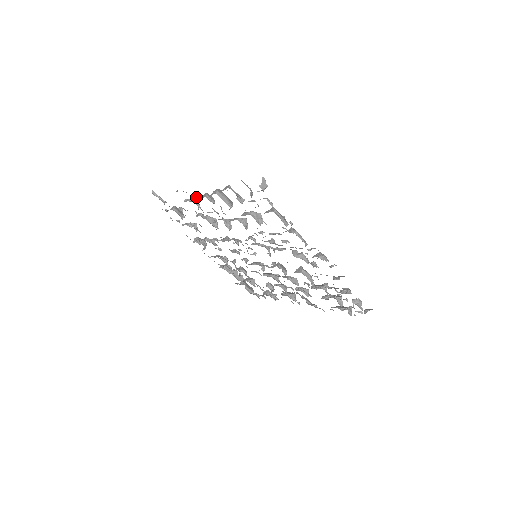
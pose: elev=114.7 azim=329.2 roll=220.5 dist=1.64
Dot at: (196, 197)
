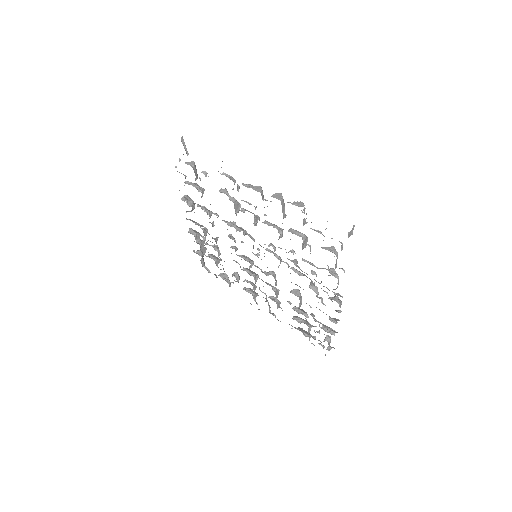
Dot at: (246, 184)
